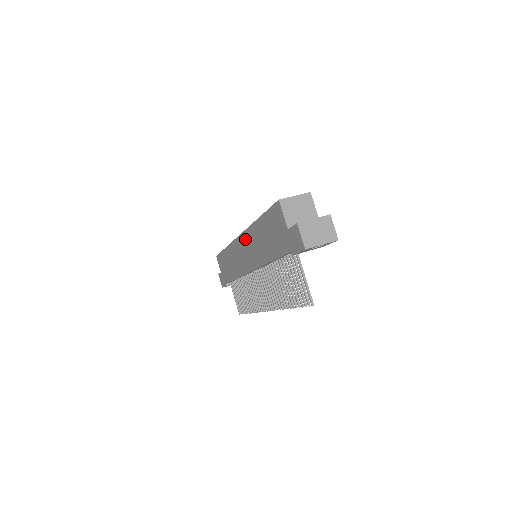
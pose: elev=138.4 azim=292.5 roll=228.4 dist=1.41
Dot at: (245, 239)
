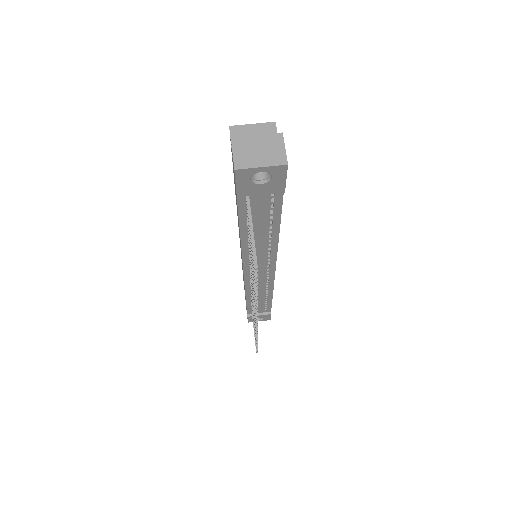
Dot at: occluded
